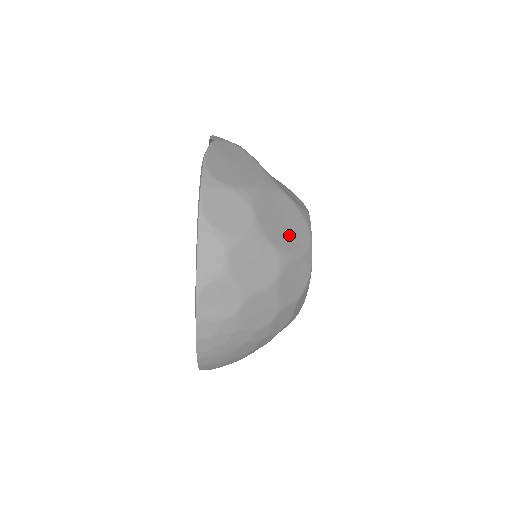
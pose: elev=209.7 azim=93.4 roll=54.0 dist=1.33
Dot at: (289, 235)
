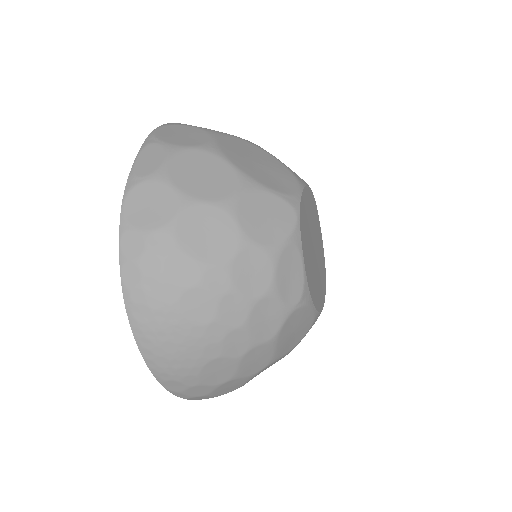
Dot at: (263, 172)
